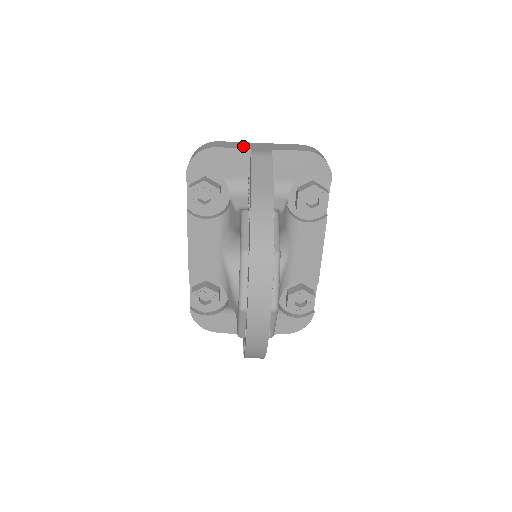
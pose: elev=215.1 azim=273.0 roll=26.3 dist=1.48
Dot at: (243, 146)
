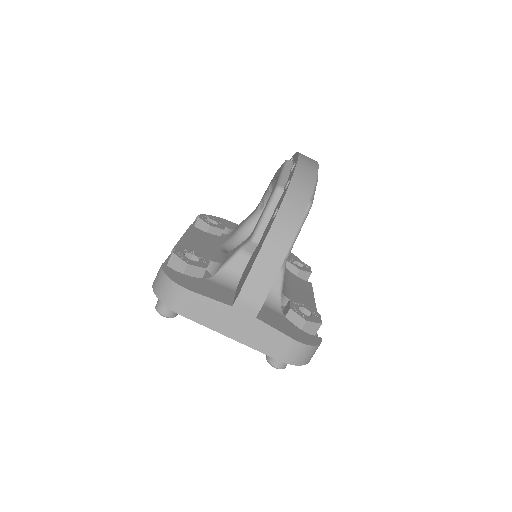
Dot at: occluded
